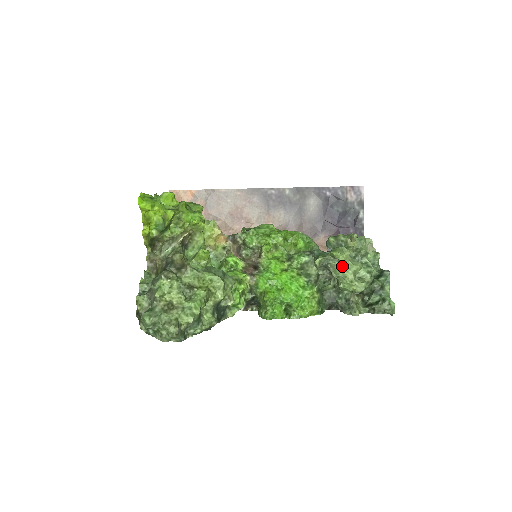
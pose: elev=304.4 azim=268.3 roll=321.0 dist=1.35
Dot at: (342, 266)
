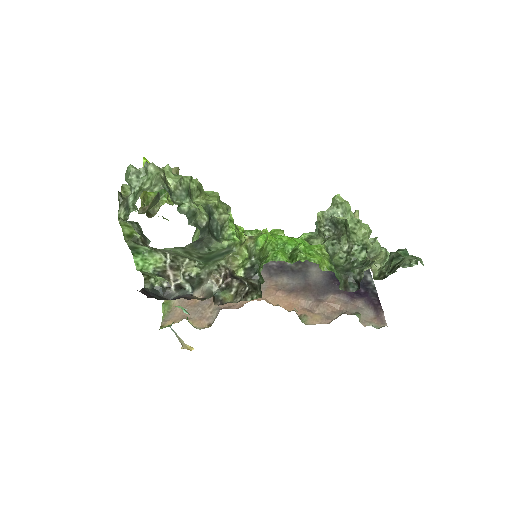
Dot at: occluded
